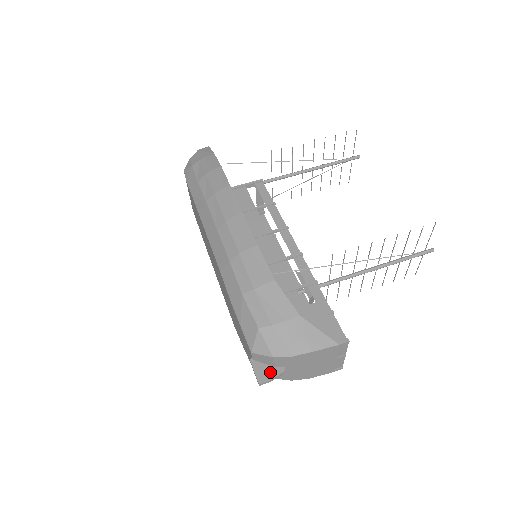
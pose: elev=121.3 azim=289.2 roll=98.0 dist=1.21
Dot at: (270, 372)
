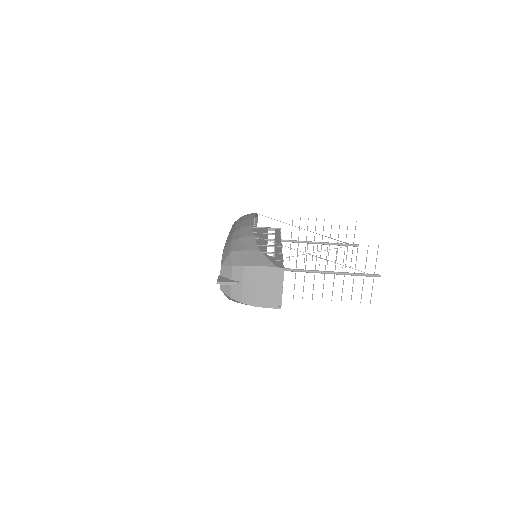
Dot at: (227, 280)
